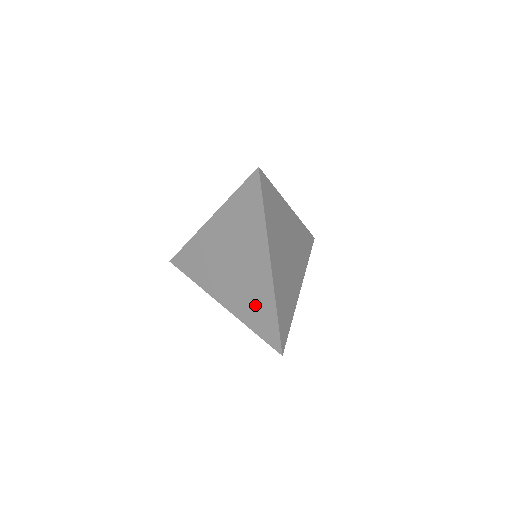
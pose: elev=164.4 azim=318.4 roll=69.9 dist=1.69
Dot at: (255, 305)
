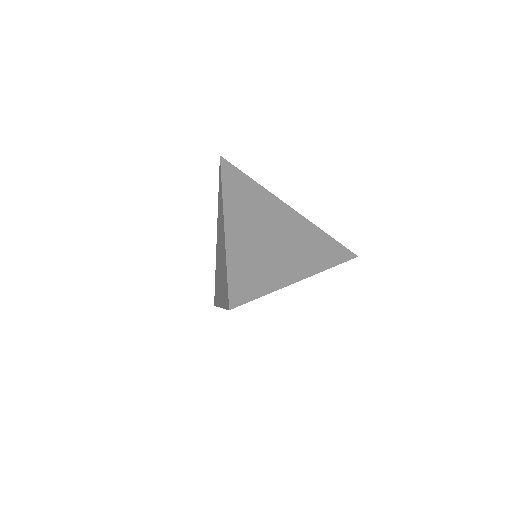
Dot at: occluded
